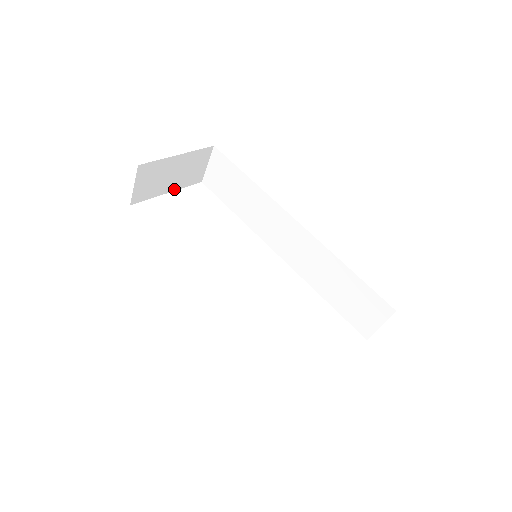
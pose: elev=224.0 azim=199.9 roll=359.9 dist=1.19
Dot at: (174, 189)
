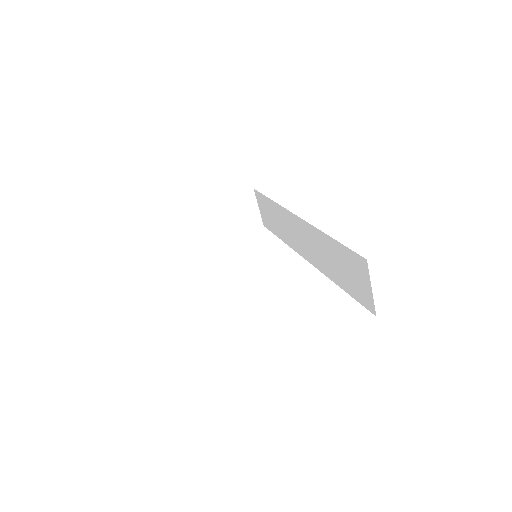
Dot at: (233, 235)
